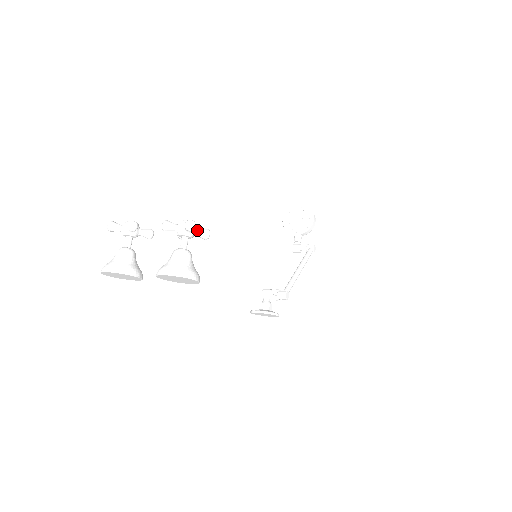
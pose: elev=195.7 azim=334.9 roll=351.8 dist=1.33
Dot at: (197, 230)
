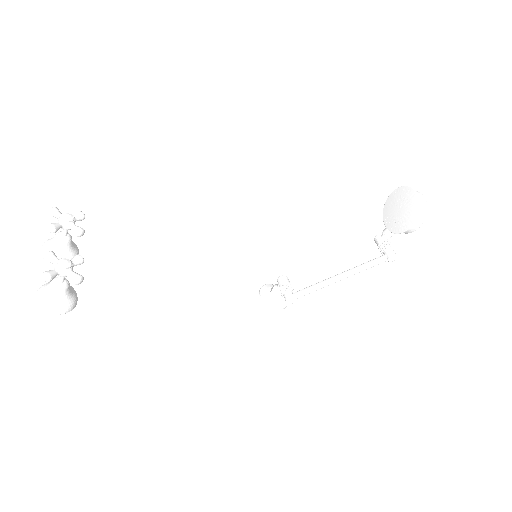
Dot at: (69, 274)
